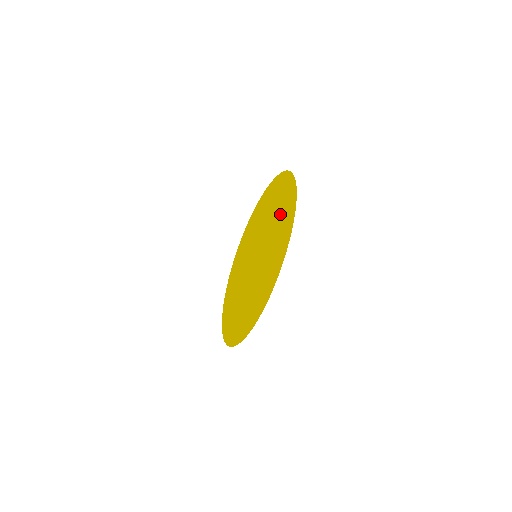
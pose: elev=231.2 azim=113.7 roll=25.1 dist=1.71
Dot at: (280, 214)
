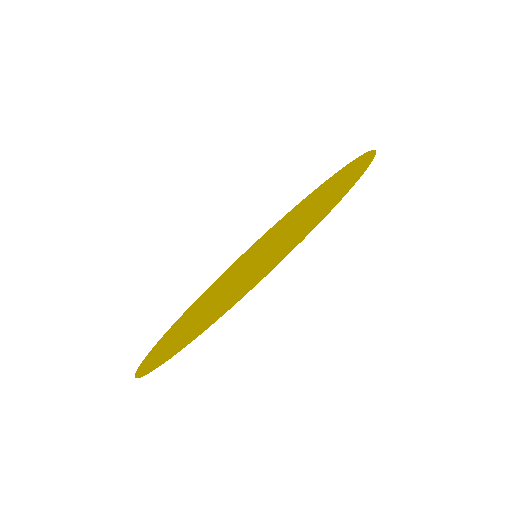
Dot at: (314, 196)
